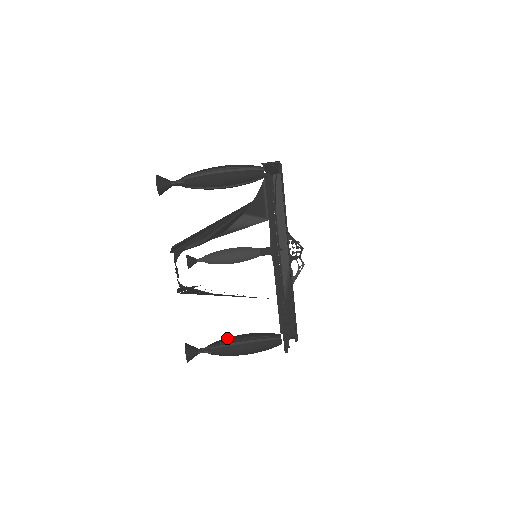
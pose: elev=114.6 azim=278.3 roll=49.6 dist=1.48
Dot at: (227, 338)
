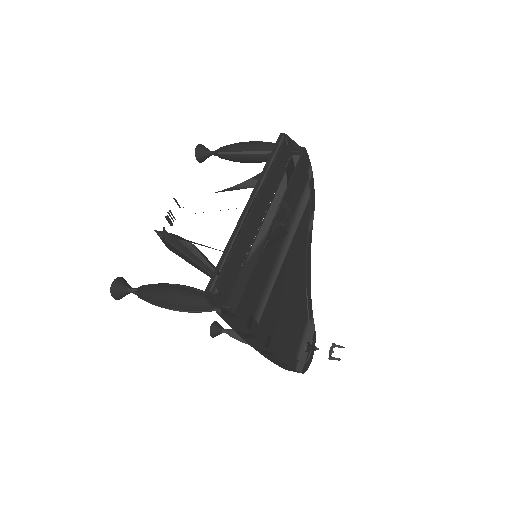
Dot at: occluded
